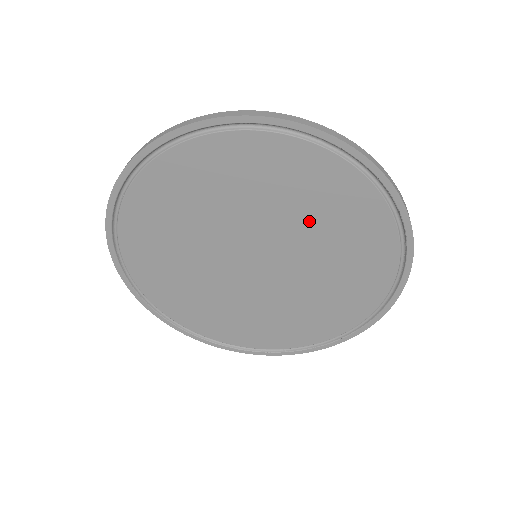
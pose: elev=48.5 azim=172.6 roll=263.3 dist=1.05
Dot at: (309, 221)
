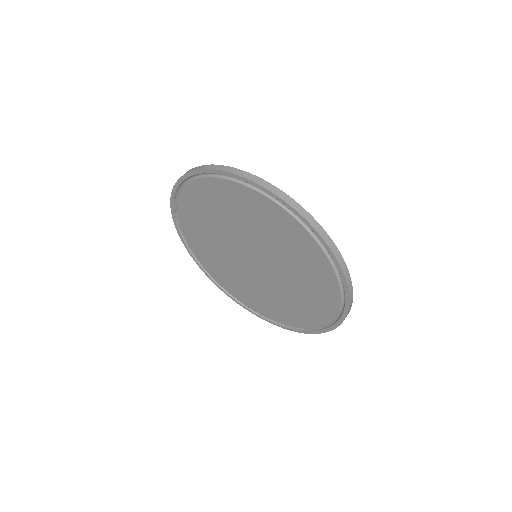
Dot at: (288, 257)
